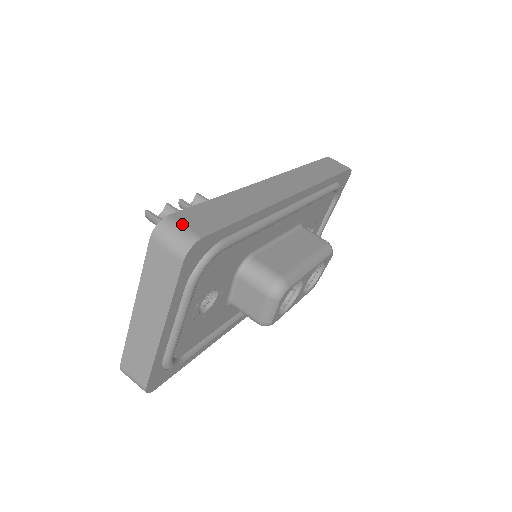
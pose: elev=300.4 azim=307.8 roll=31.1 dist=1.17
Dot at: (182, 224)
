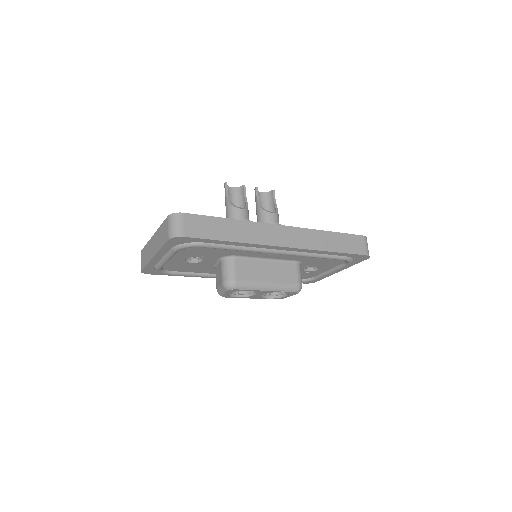
Dot at: (183, 222)
